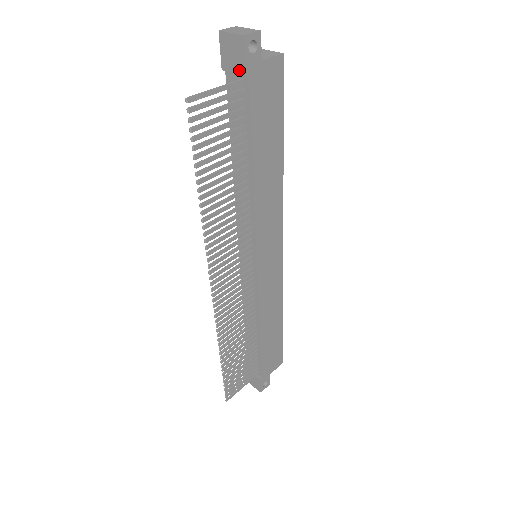
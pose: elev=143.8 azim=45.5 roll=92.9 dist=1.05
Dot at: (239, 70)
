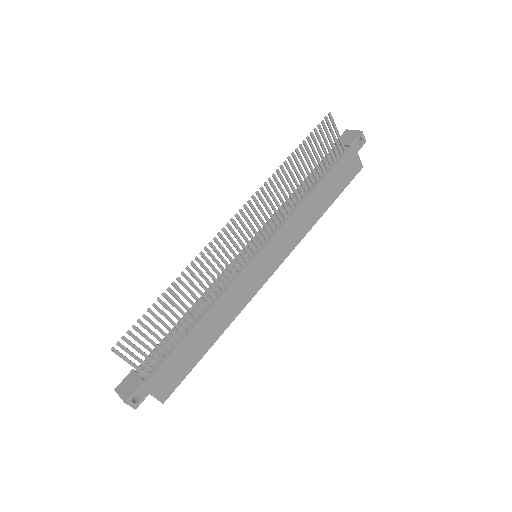
Dot at: (347, 143)
